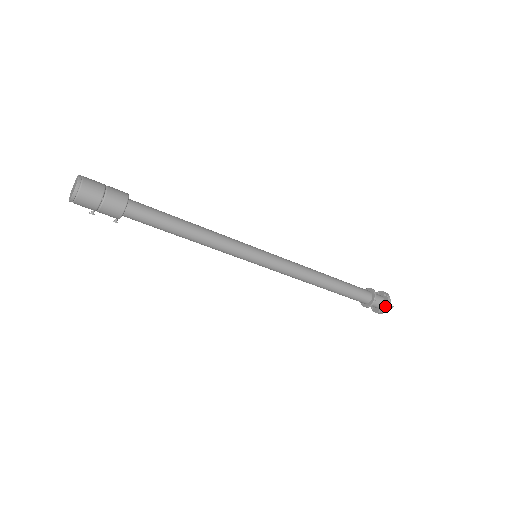
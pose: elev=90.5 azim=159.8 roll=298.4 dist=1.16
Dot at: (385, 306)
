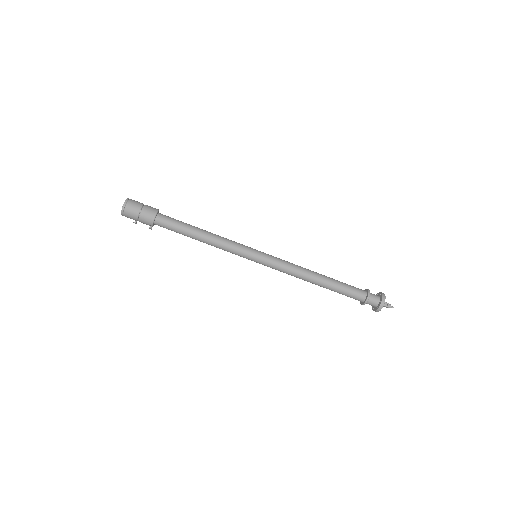
Dot at: (380, 302)
